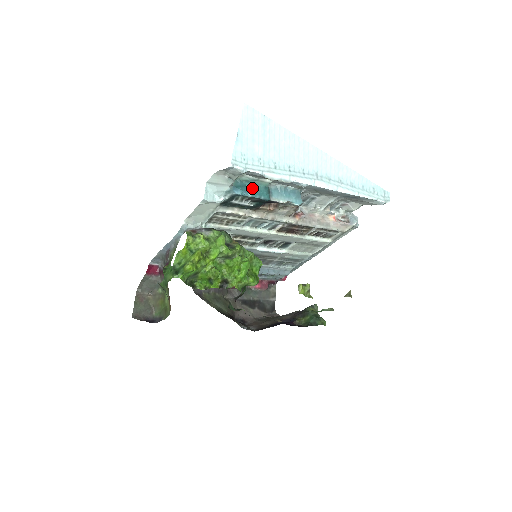
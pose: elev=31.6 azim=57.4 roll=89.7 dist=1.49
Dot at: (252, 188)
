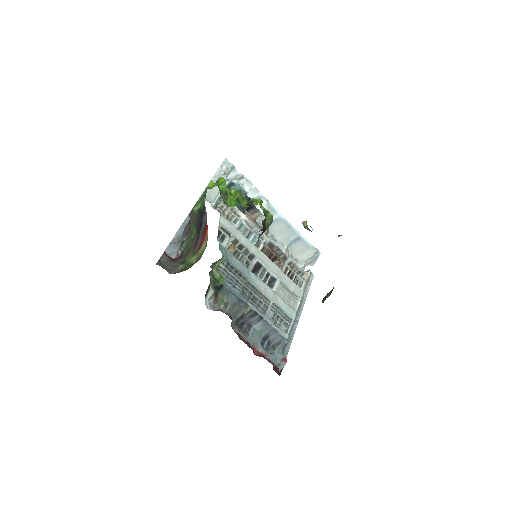
Dot at: occluded
